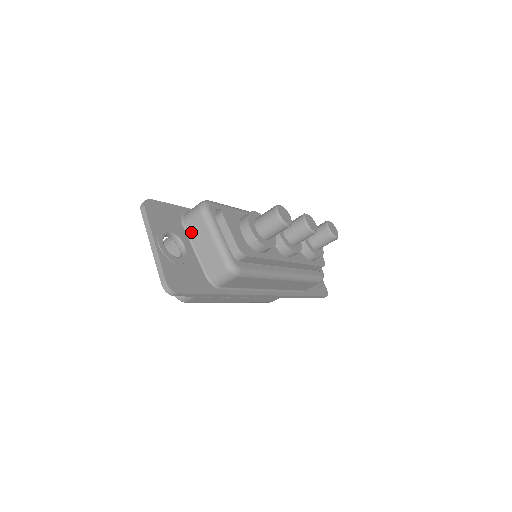
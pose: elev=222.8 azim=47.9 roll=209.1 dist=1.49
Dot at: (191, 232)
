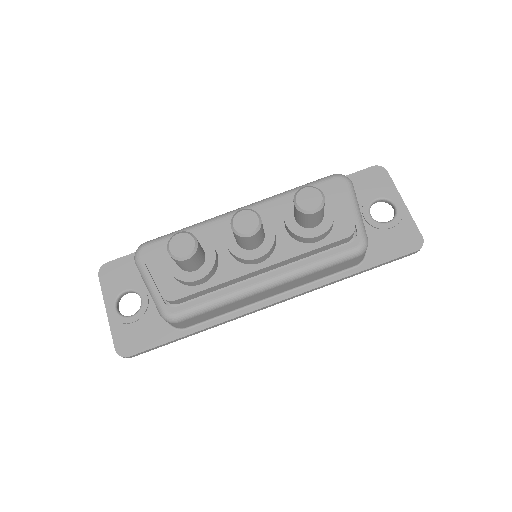
Dot at: occluded
